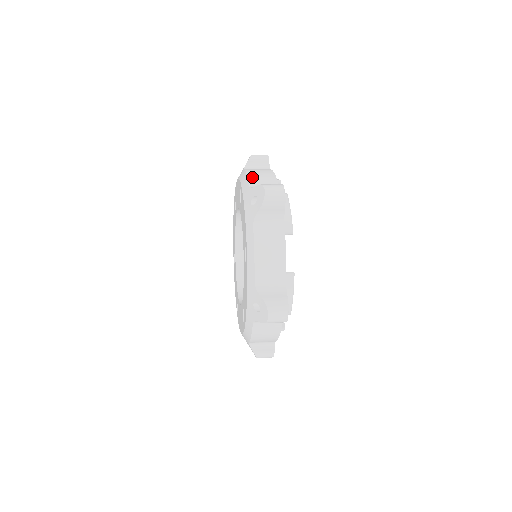
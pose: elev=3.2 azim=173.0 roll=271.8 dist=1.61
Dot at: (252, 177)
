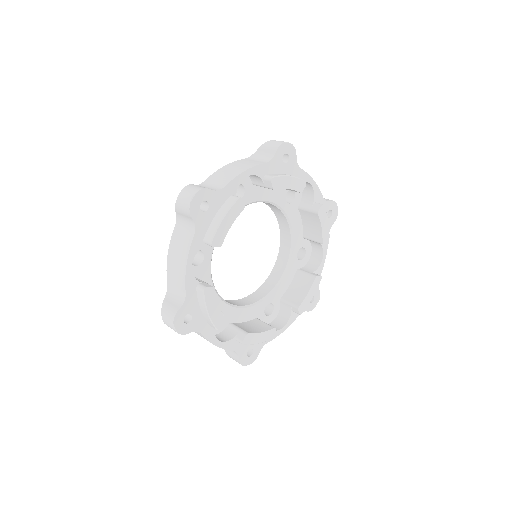
Dot at: occluded
